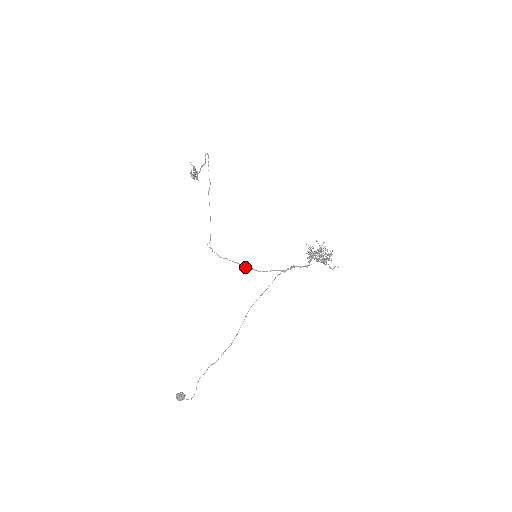
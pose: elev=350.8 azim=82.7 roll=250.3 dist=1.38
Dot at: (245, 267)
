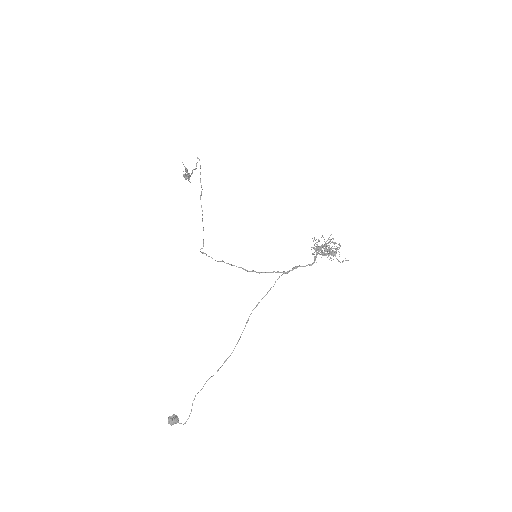
Dot at: (244, 269)
